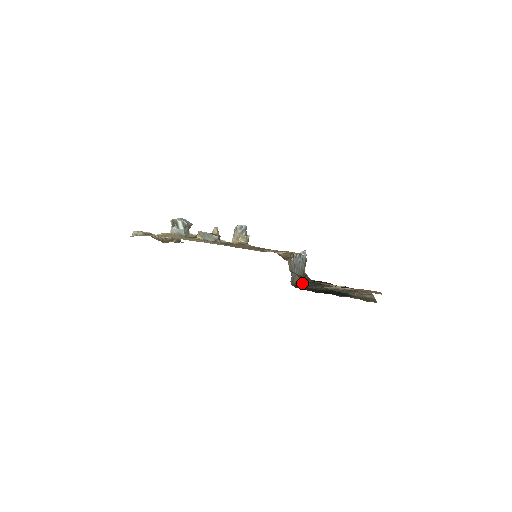
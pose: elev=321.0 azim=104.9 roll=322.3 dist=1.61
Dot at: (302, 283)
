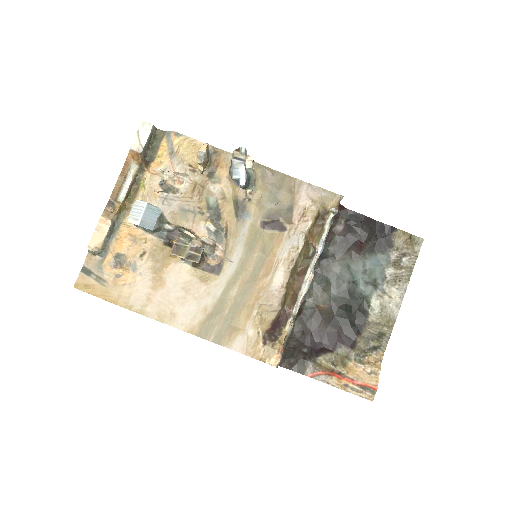
Dot at: (320, 259)
